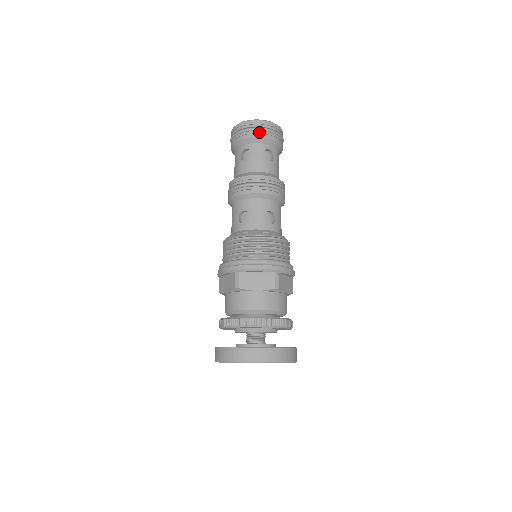
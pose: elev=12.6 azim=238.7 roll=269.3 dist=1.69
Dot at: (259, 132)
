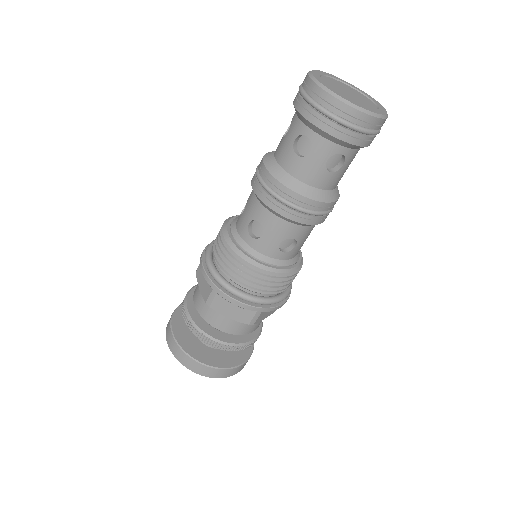
Dot at: (339, 128)
